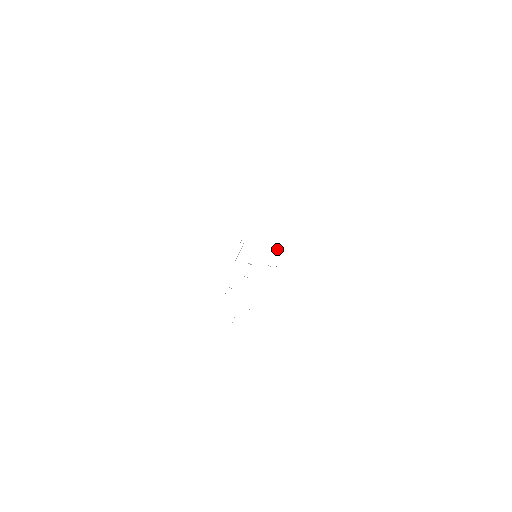
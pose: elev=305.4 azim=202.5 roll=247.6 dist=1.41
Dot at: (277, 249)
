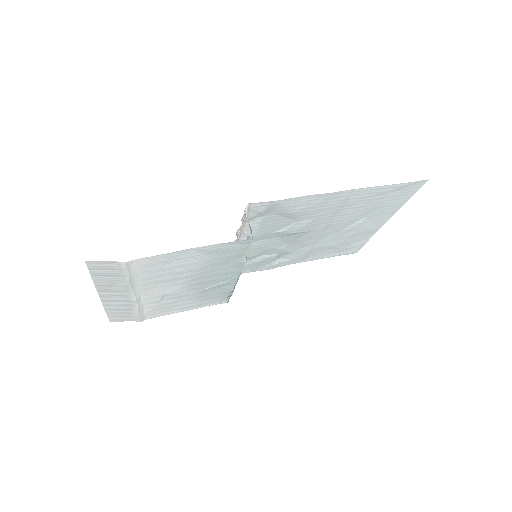
Dot at: (248, 237)
